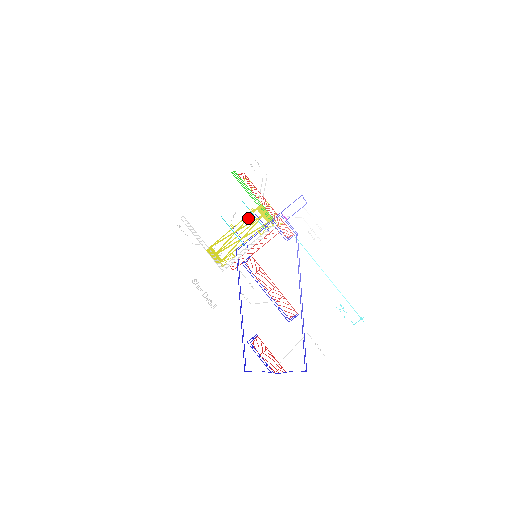
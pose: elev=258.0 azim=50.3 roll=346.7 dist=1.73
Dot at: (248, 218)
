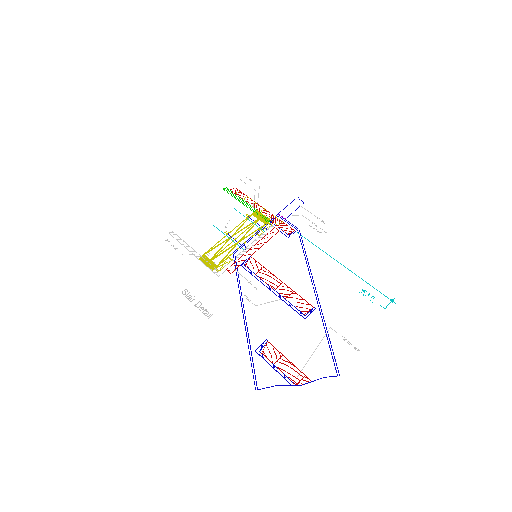
Dot at: (243, 223)
